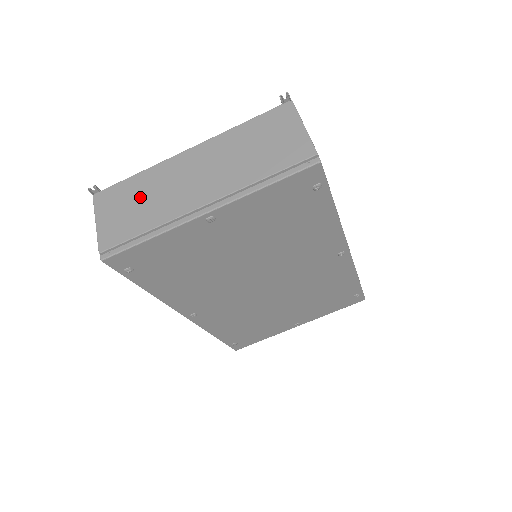
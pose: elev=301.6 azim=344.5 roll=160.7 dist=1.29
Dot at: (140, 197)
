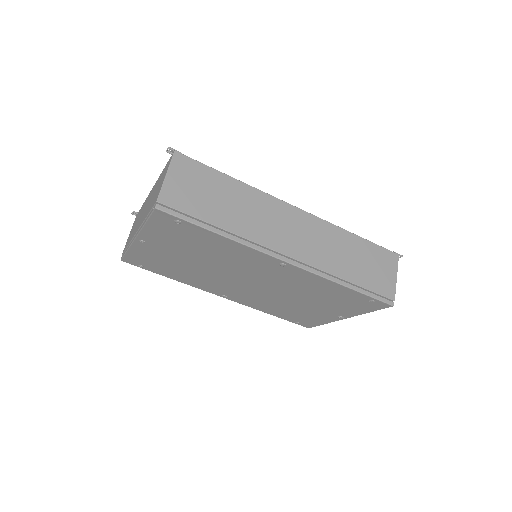
Dot at: occluded
